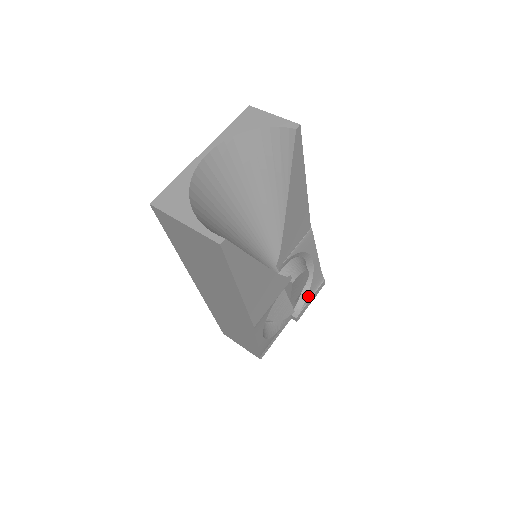
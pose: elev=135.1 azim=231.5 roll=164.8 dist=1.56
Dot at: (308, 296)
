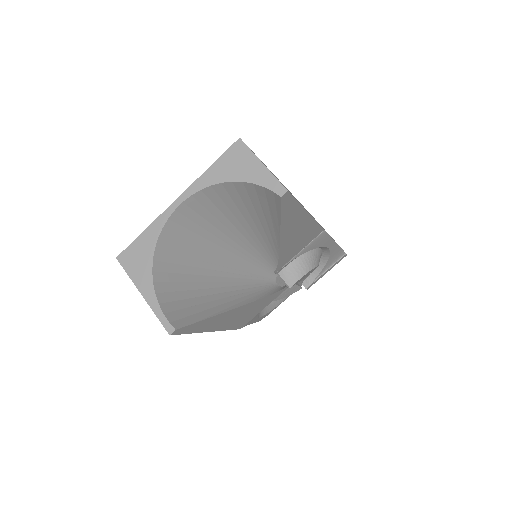
Dot at: (323, 270)
